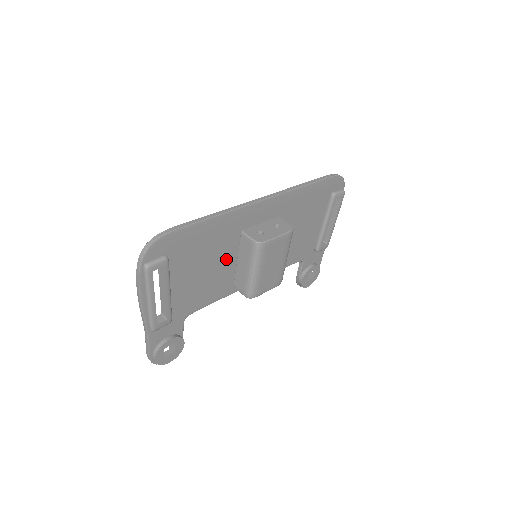
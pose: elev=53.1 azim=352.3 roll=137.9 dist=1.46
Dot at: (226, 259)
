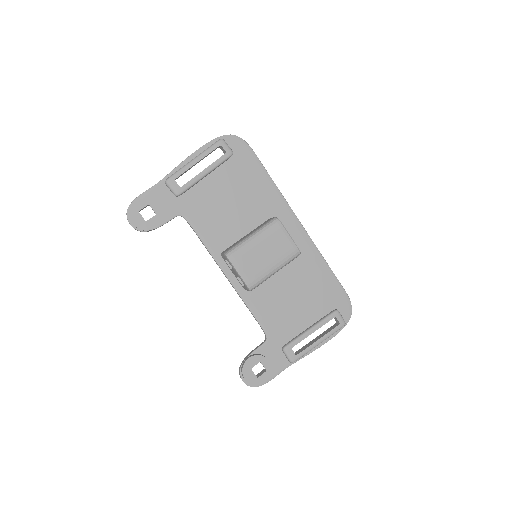
Dot at: (244, 221)
